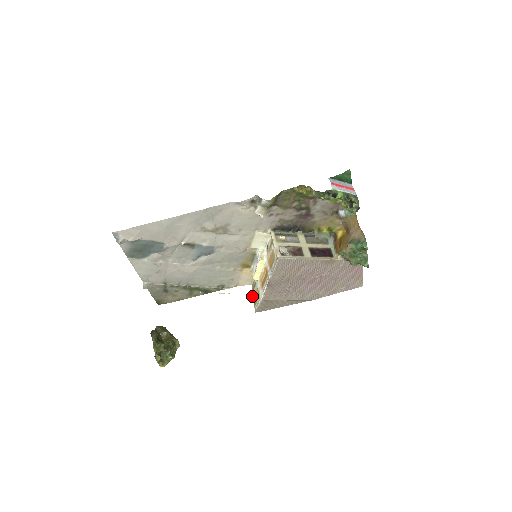
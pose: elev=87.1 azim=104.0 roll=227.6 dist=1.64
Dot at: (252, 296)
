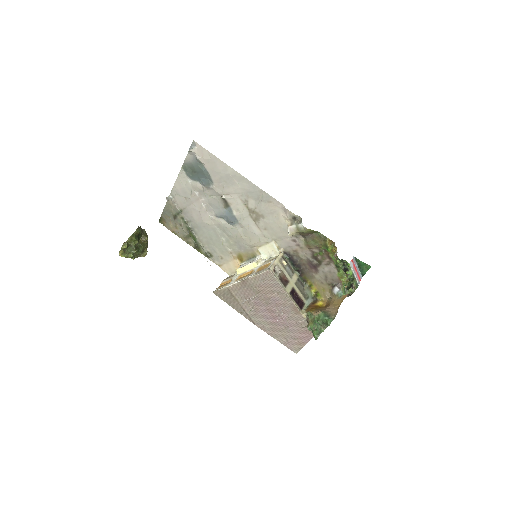
Dot at: (222, 282)
